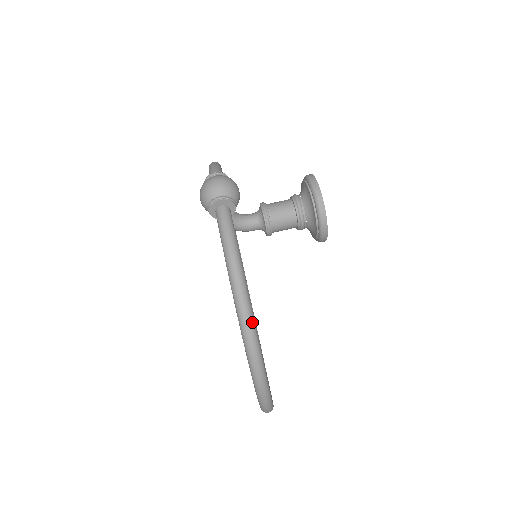
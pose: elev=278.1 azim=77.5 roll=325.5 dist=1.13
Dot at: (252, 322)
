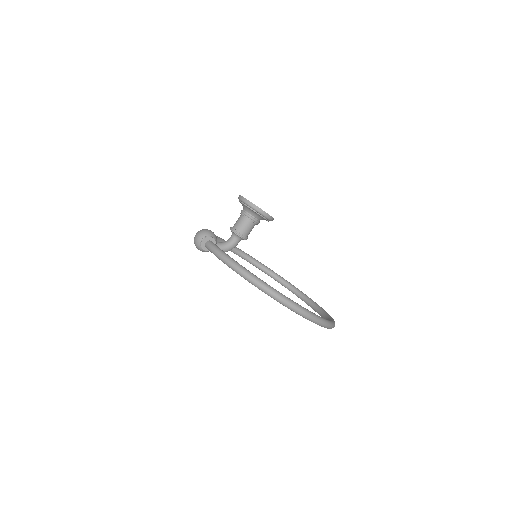
Dot at: (253, 276)
